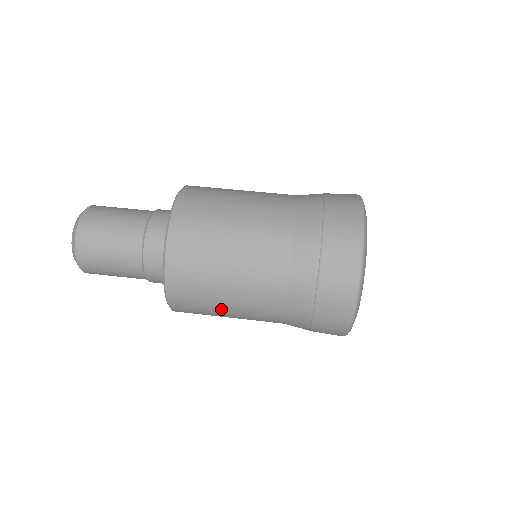
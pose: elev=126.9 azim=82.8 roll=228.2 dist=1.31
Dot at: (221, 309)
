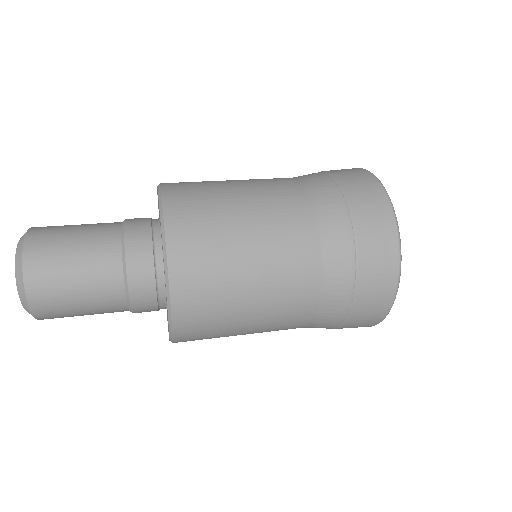
Dot at: (240, 250)
